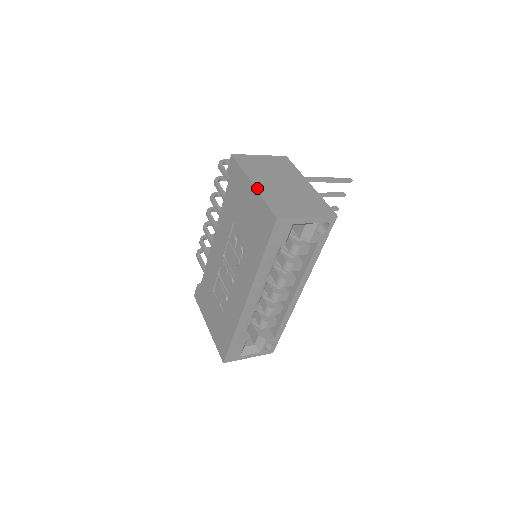
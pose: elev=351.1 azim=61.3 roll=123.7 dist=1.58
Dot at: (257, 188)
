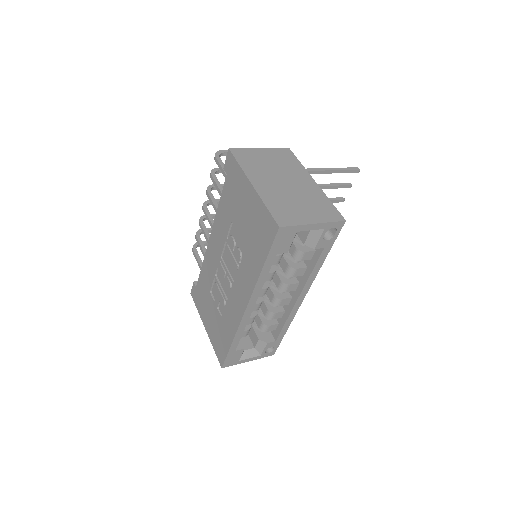
Dot at: (257, 190)
